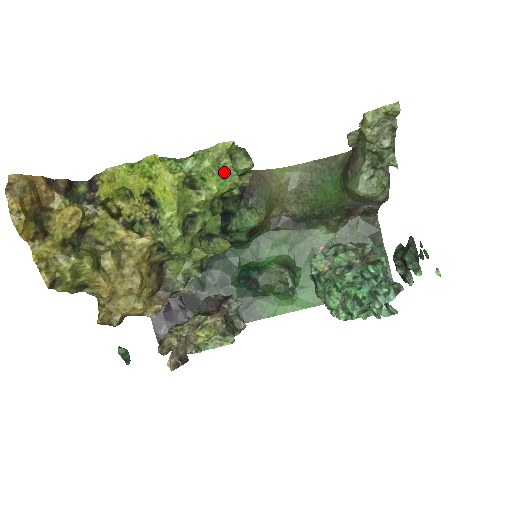
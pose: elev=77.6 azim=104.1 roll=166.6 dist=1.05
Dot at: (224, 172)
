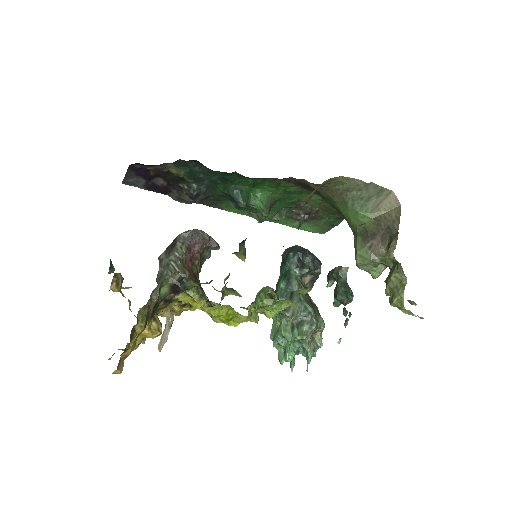
Dot at: occluded
